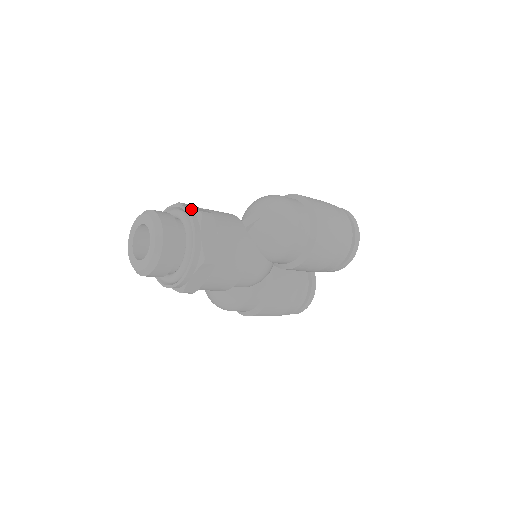
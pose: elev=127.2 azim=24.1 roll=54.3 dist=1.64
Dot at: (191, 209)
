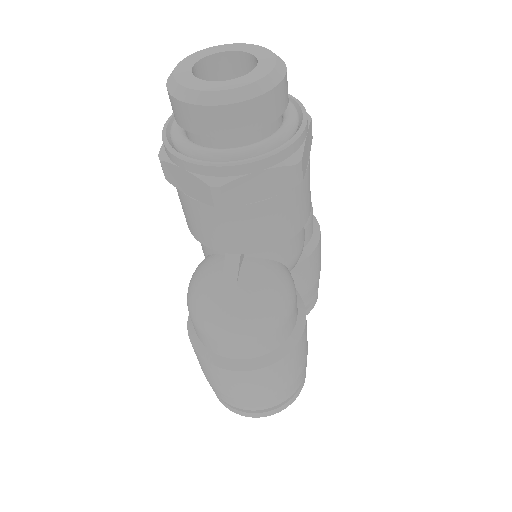
Dot at: occluded
